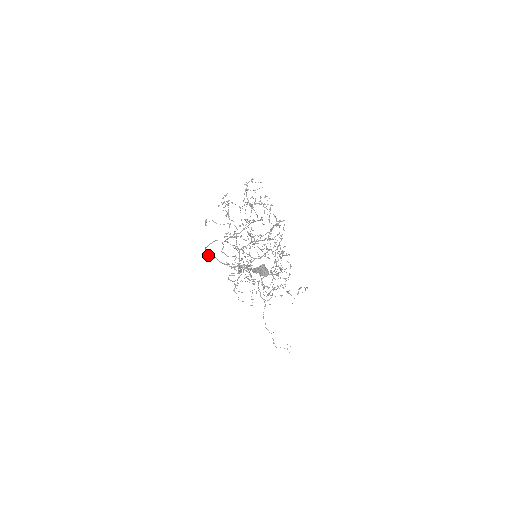
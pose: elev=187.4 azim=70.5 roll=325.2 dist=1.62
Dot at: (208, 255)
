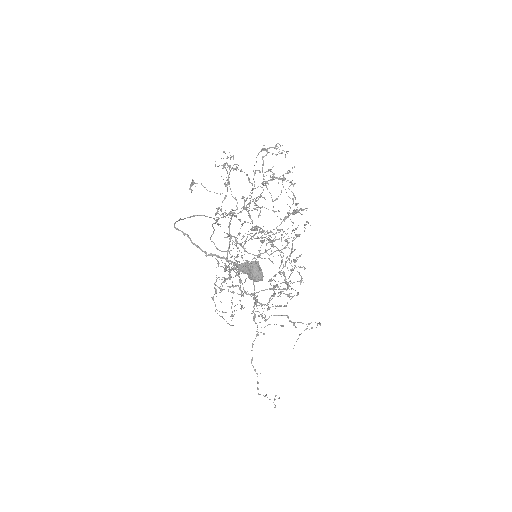
Dot at: (177, 228)
